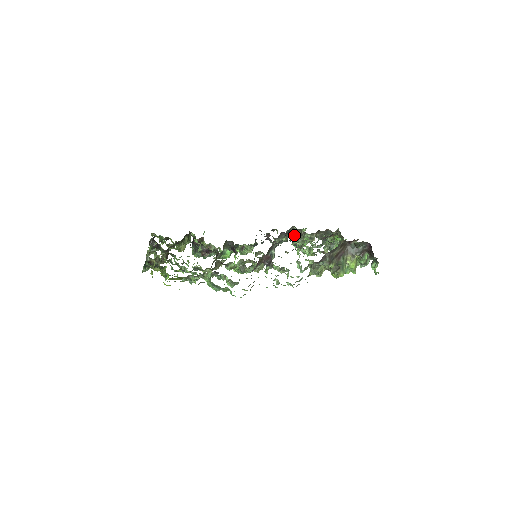
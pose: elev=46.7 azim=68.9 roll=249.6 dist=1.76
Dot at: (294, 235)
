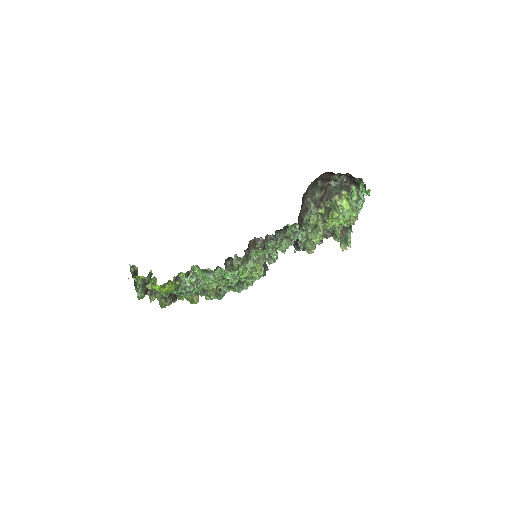
Dot at: occluded
